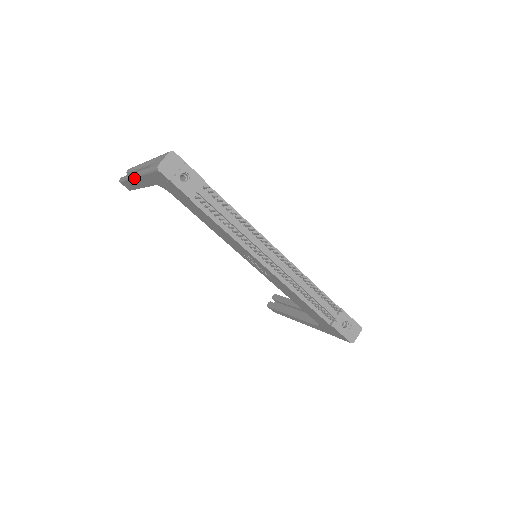
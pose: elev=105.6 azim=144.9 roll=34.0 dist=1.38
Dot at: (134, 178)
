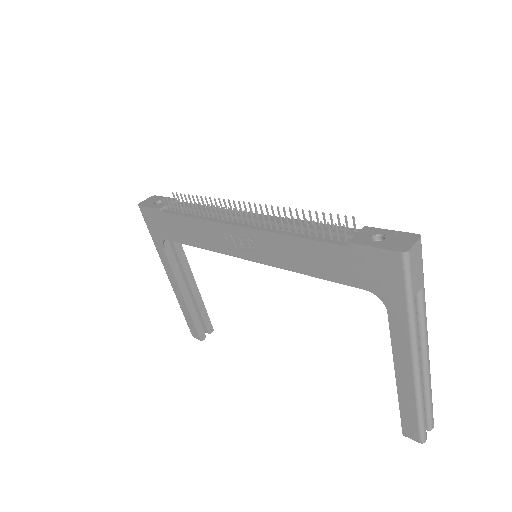
Dot at: occluded
